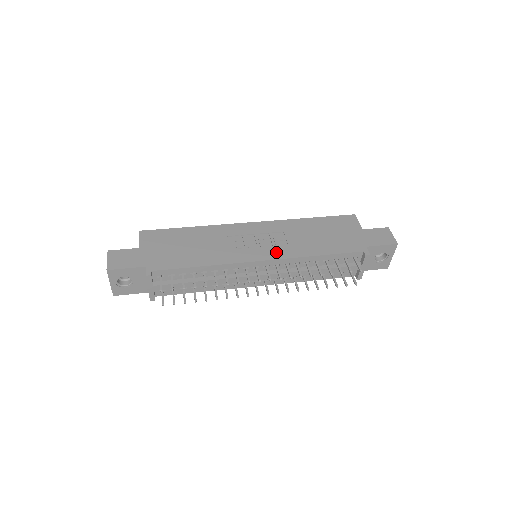
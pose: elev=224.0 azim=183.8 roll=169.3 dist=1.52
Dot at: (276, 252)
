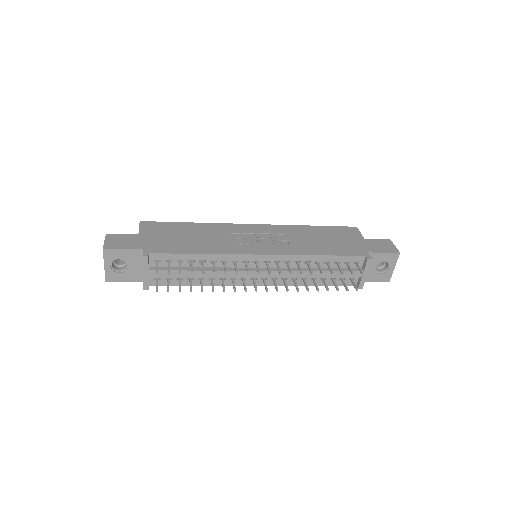
Dot at: (277, 249)
